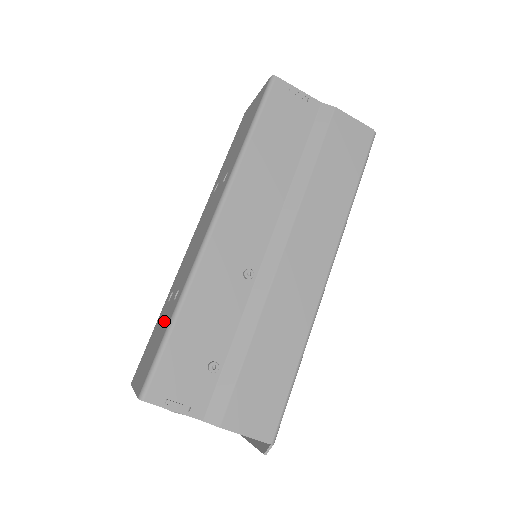
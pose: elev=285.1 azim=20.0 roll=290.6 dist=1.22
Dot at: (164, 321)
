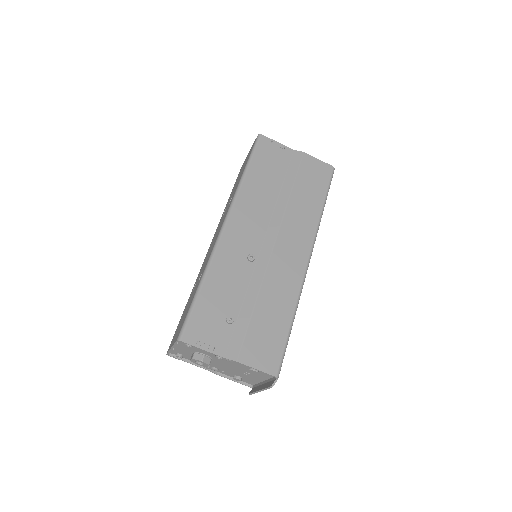
Dot at: (192, 296)
